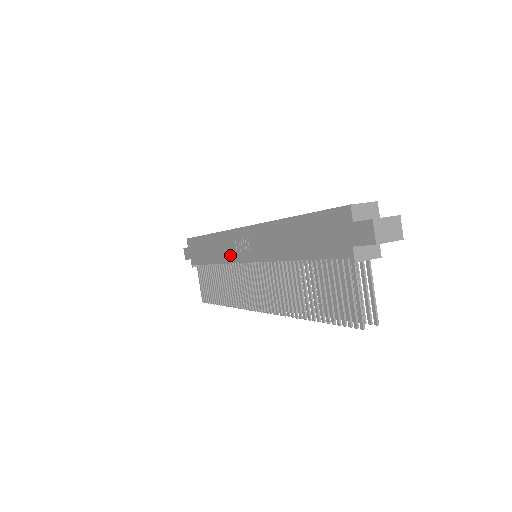
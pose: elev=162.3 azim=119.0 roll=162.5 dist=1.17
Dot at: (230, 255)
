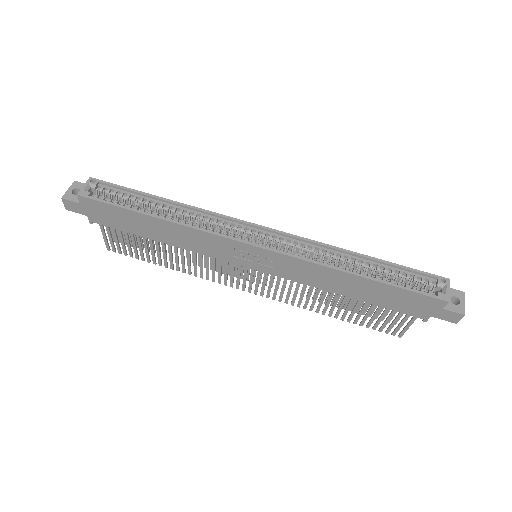
Dot at: (216, 253)
